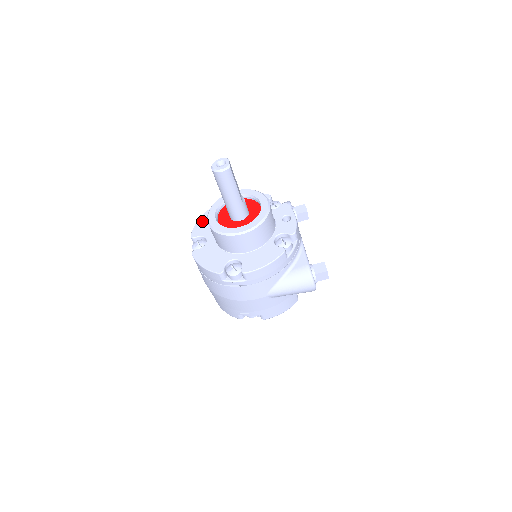
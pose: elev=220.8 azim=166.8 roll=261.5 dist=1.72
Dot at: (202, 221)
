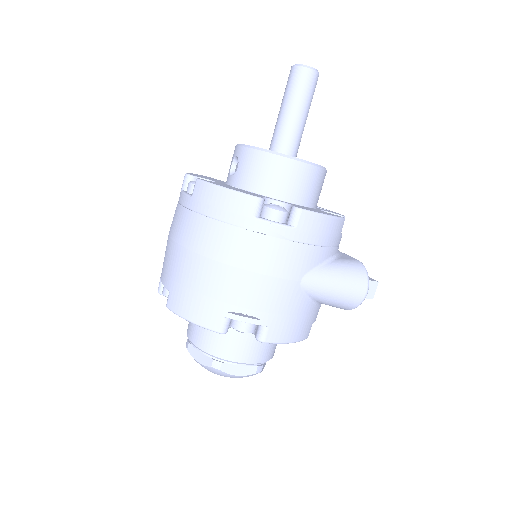
Dot at: (199, 175)
